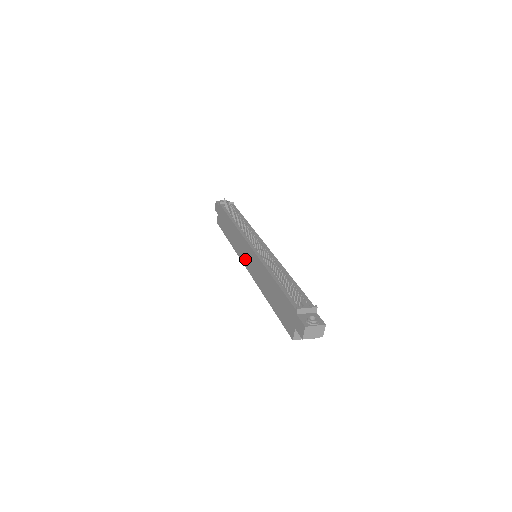
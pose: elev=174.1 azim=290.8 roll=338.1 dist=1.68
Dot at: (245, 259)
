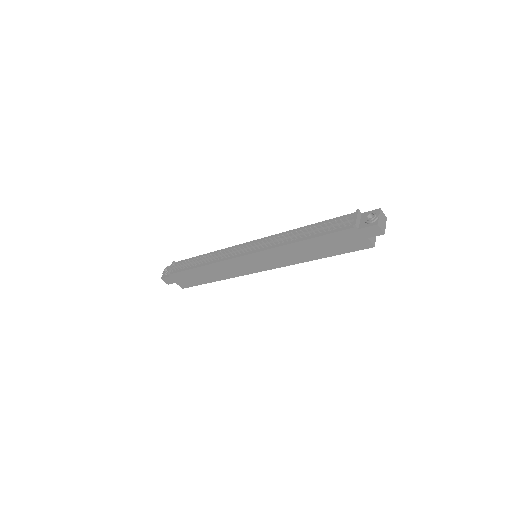
Dot at: (252, 268)
